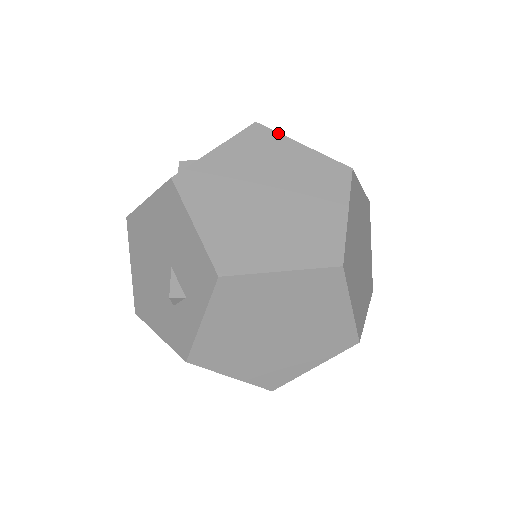
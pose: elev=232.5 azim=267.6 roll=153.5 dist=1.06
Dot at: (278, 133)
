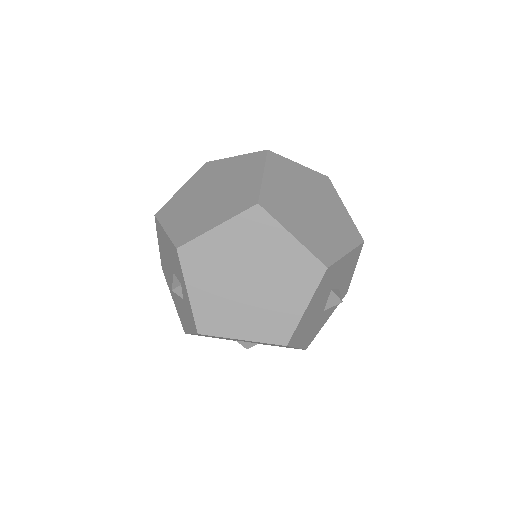
Dot at: (219, 160)
